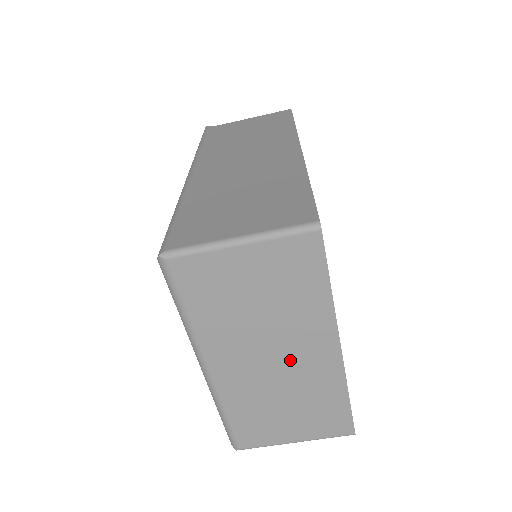
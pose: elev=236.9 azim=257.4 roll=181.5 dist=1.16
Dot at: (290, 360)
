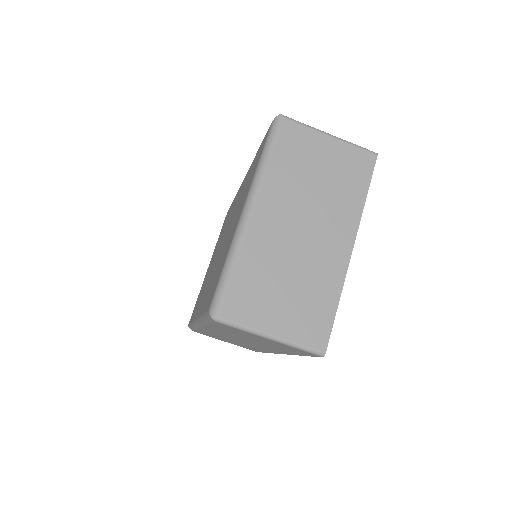
Dot at: (314, 238)
